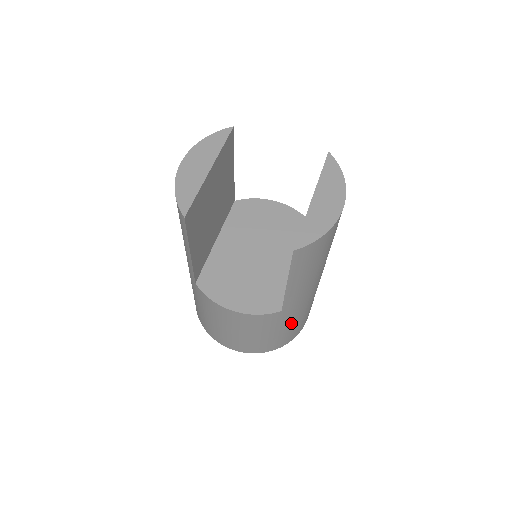
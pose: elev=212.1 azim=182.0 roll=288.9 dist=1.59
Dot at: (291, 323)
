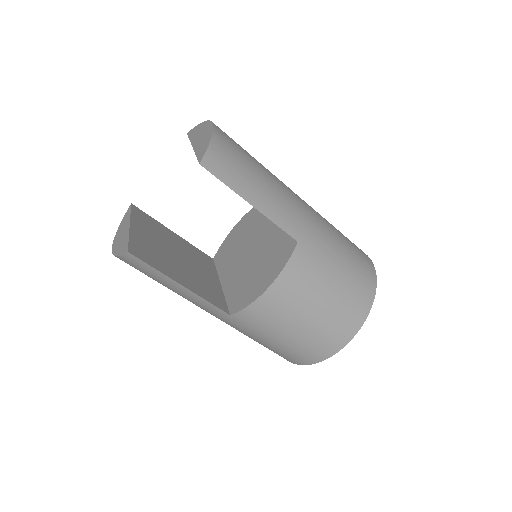
Dot at: (336, 255)
